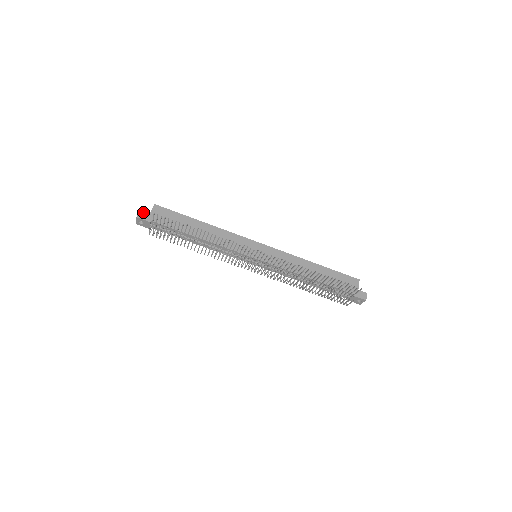
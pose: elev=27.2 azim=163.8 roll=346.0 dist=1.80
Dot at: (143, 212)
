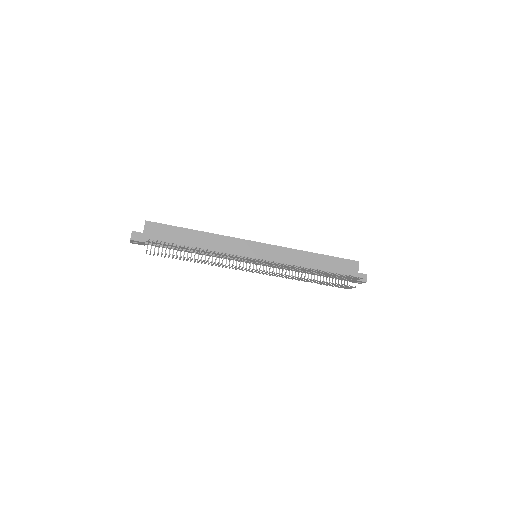
Dot at: (136, 232)
